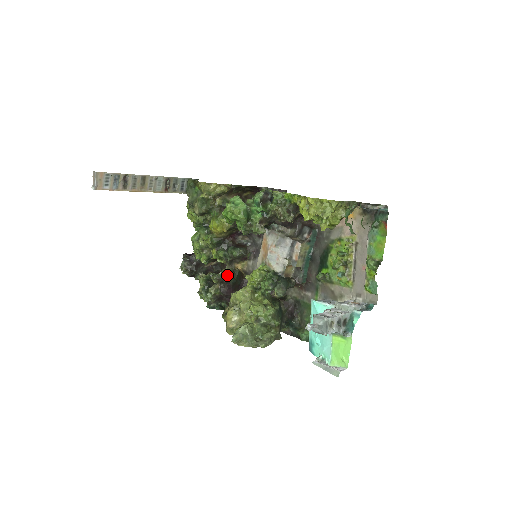
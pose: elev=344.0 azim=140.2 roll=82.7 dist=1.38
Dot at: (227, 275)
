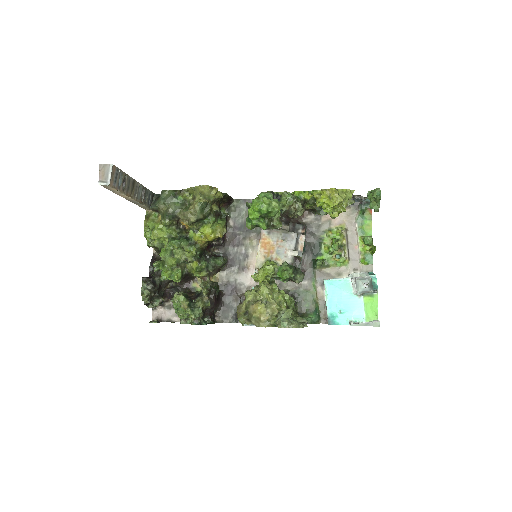
Dot at: (212, 286)
